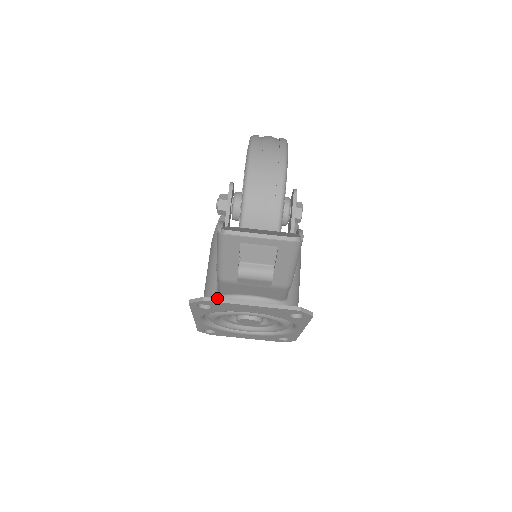
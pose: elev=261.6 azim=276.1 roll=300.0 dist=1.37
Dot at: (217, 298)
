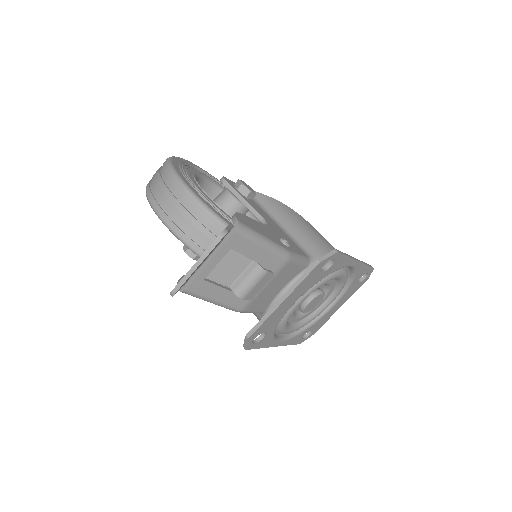
Dot at: (254, 326)
